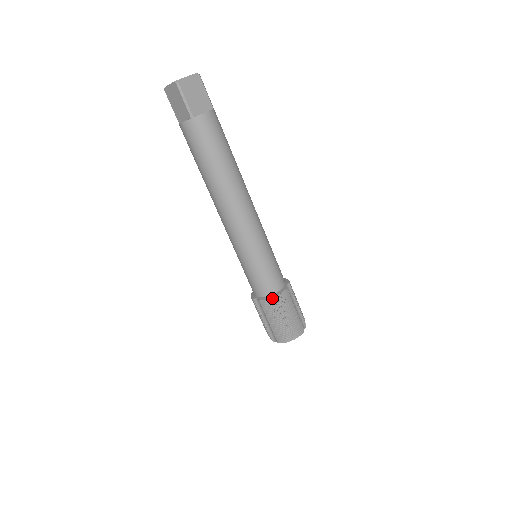
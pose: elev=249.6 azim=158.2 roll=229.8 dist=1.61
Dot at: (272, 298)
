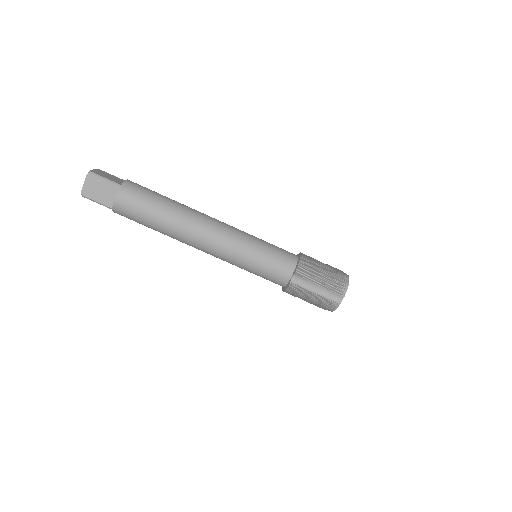
Dot at: (300, 261)
